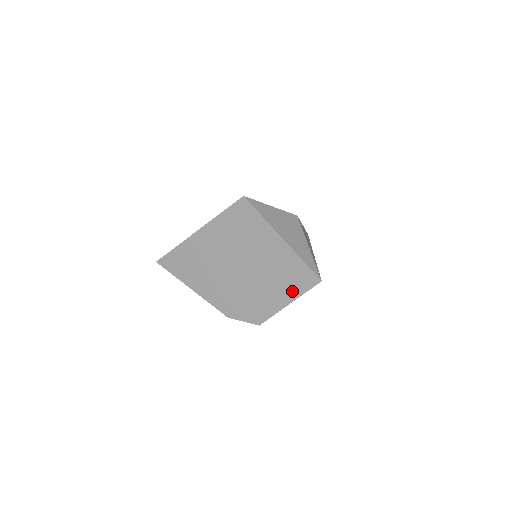
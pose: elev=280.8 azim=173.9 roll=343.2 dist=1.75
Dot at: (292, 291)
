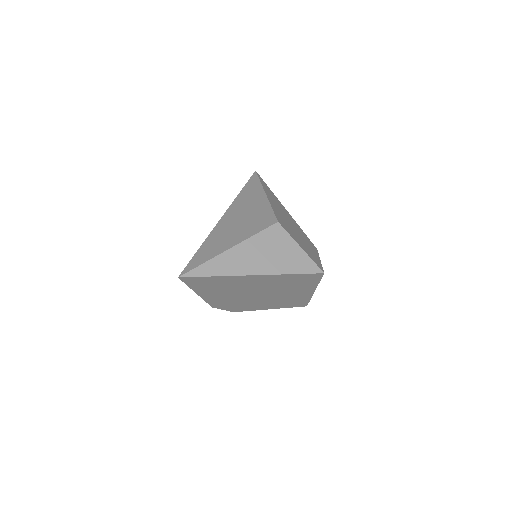
Dot at: (282, 306)
